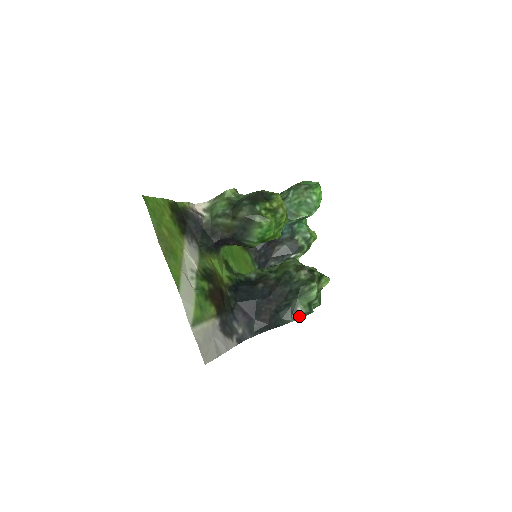
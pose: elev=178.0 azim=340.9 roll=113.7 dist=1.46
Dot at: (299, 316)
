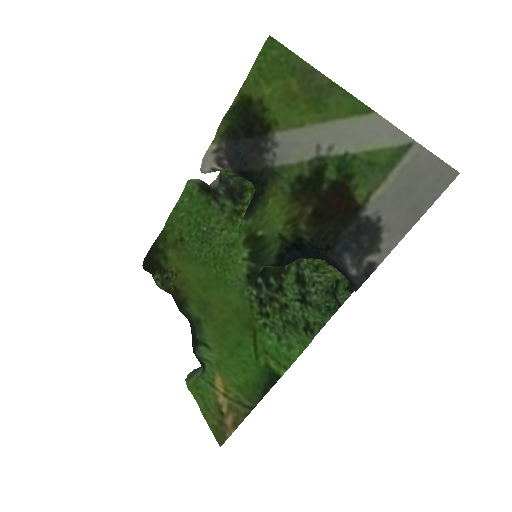
Dot at: occluded
